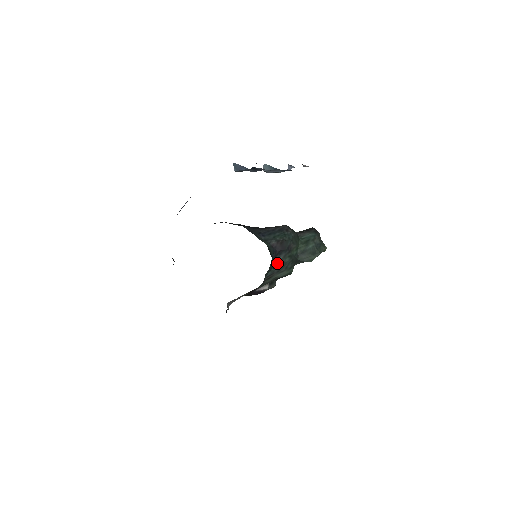
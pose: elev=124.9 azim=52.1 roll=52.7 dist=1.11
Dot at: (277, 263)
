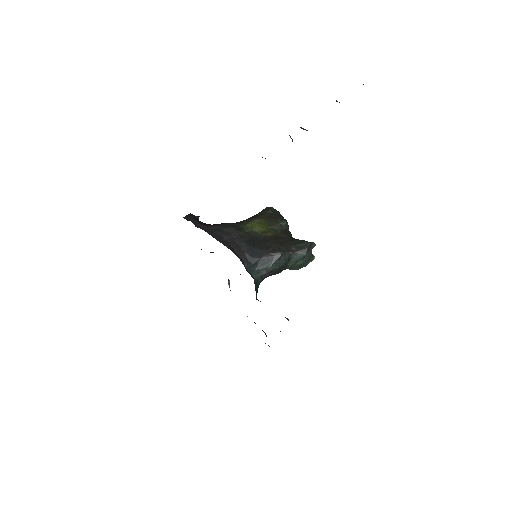
Dot at: occluded
